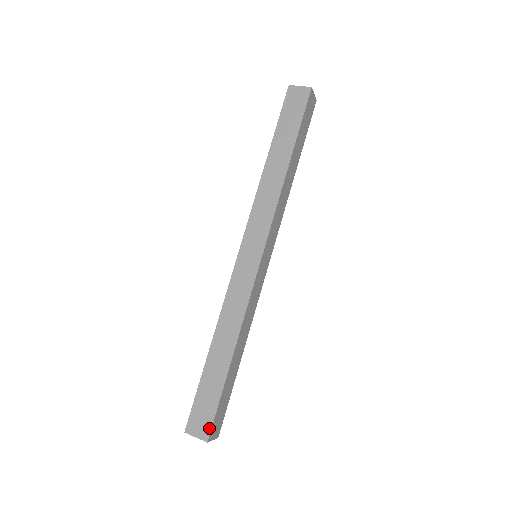
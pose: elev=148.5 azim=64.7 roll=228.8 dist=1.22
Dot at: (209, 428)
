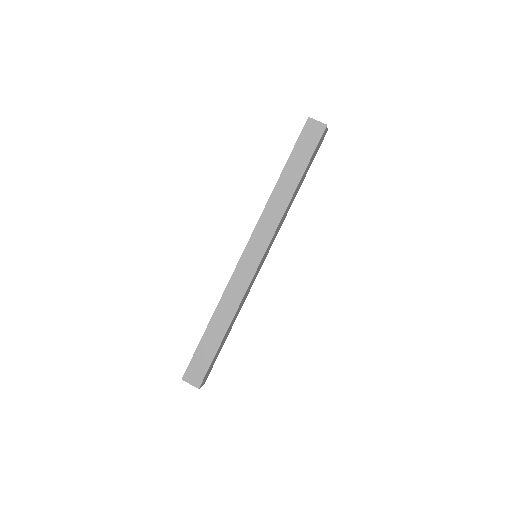
Dot at: (201, 379)
